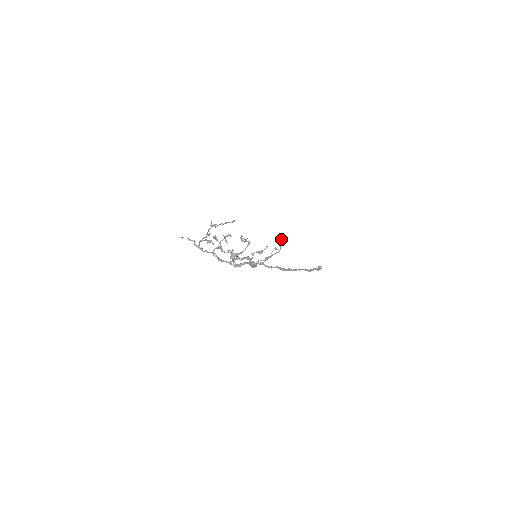
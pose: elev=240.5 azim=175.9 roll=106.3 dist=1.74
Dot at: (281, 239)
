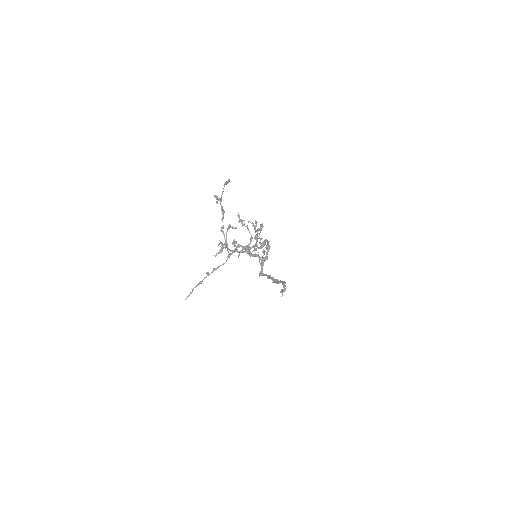
Dot at: occluded
